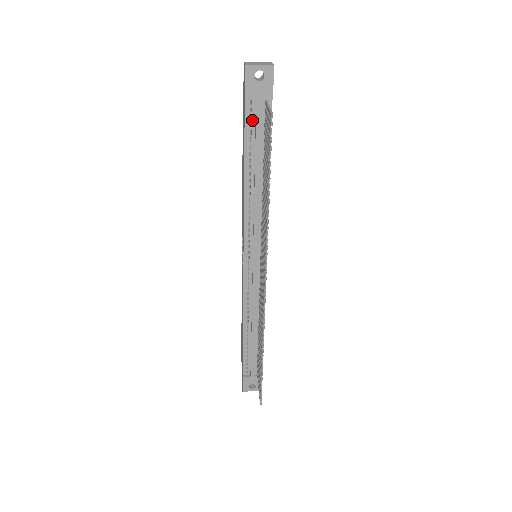
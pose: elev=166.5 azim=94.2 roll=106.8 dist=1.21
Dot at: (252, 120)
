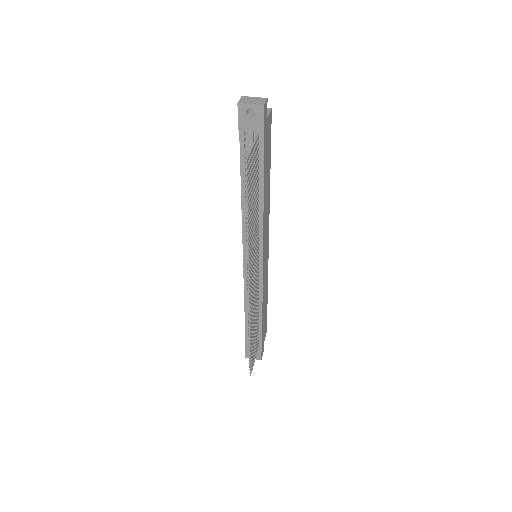
Dot at: (246, 148)
